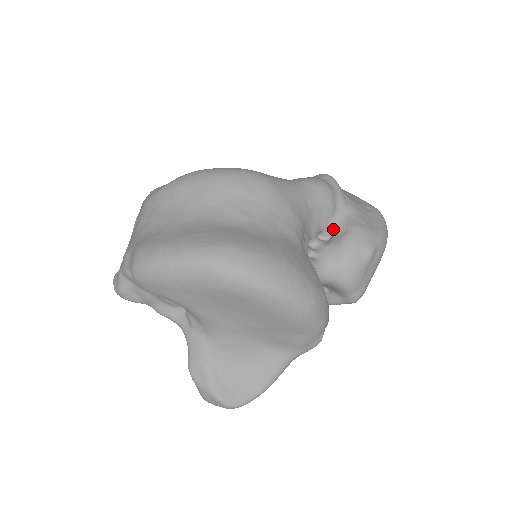
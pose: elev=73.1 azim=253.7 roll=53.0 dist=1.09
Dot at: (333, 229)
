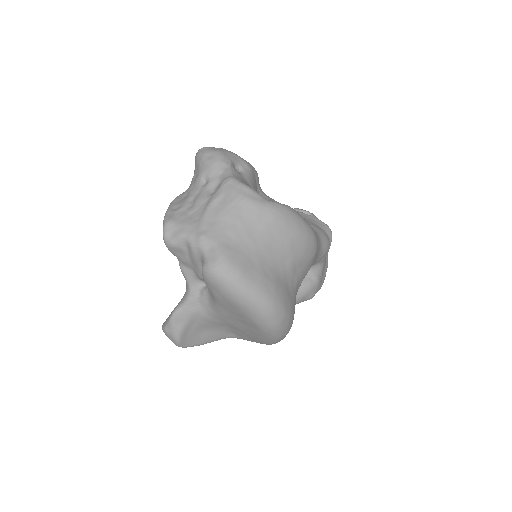
Dot at: occluded
